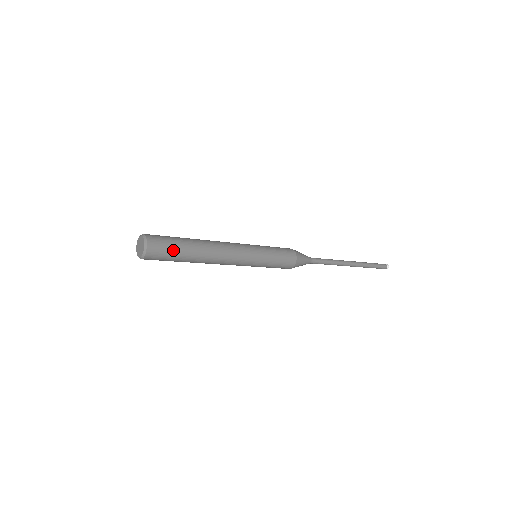
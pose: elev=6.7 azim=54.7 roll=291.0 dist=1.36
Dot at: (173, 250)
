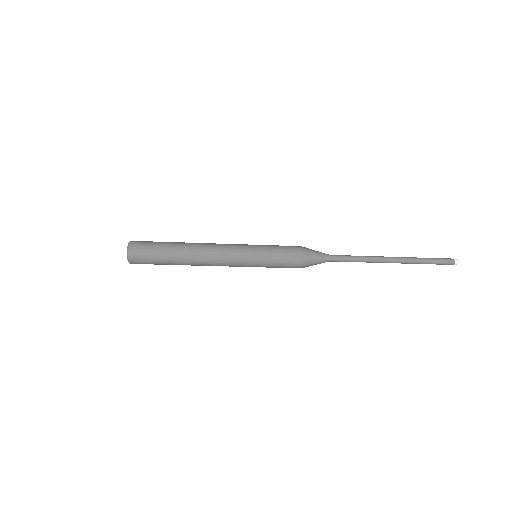
Dot at: (155, 257)
